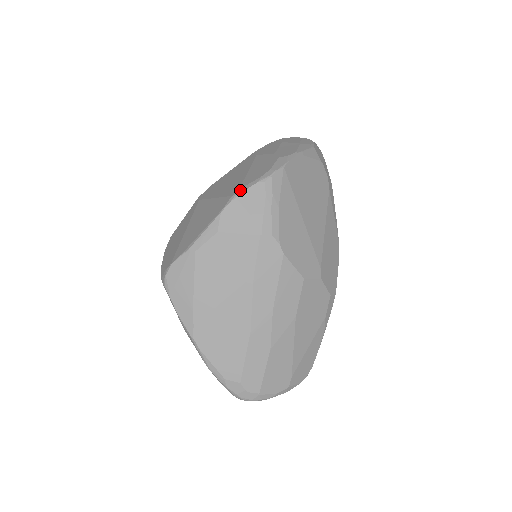
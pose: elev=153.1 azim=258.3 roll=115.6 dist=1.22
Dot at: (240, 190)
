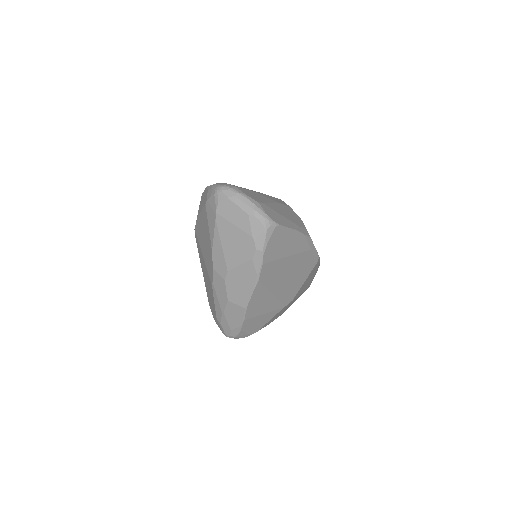
Dot at: occluded
